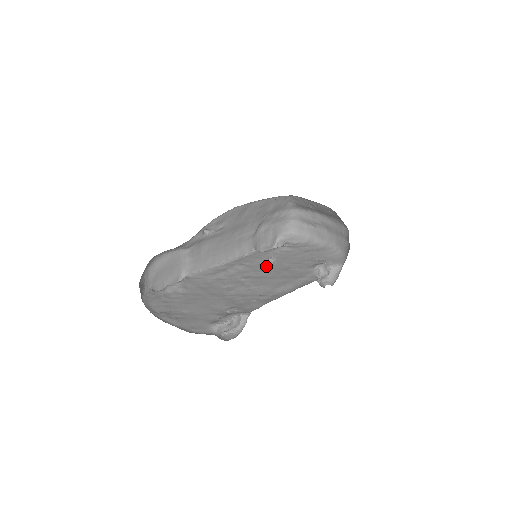
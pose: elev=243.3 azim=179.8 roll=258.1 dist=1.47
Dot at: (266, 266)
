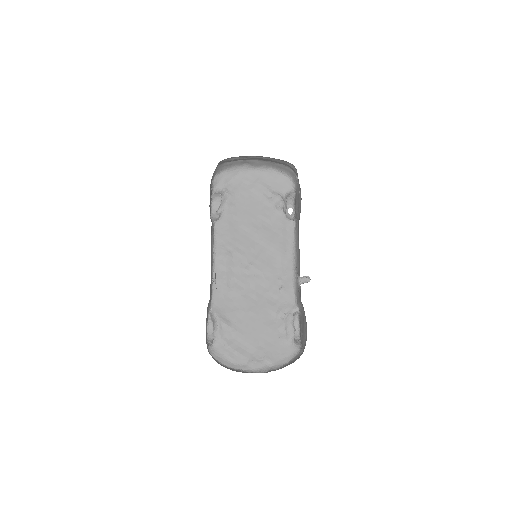
Dot at: (244, 238)
